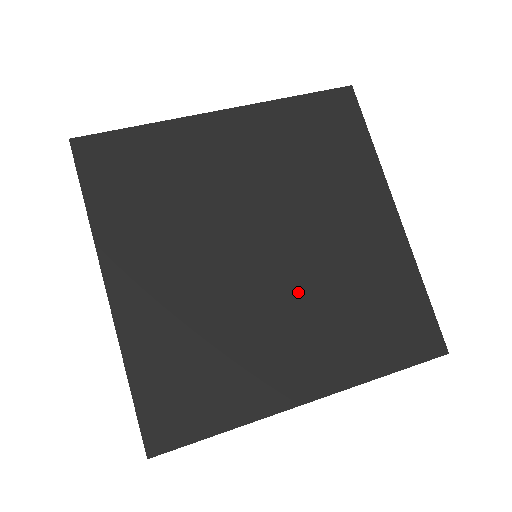
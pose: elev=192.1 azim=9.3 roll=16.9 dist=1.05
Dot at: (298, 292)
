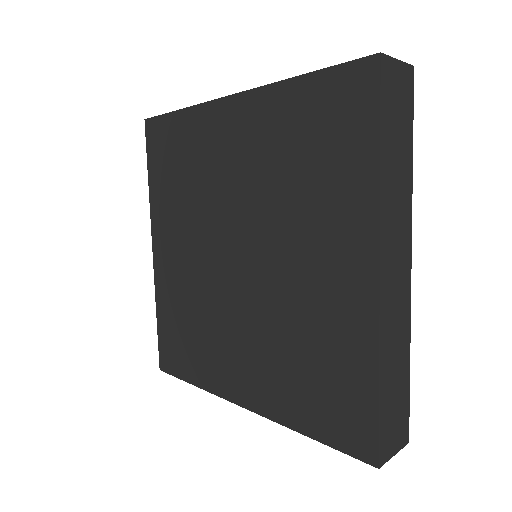
Dot at: (254, 313)
